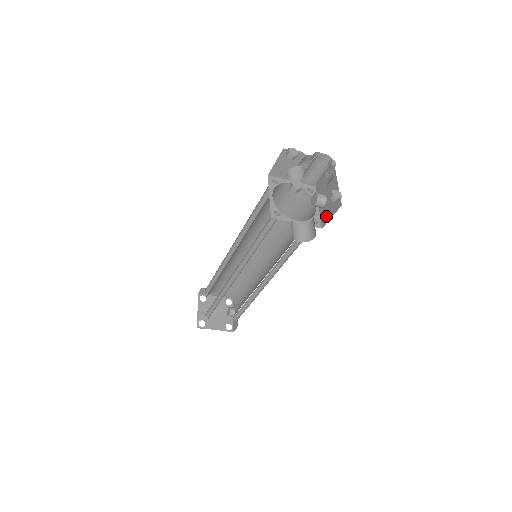
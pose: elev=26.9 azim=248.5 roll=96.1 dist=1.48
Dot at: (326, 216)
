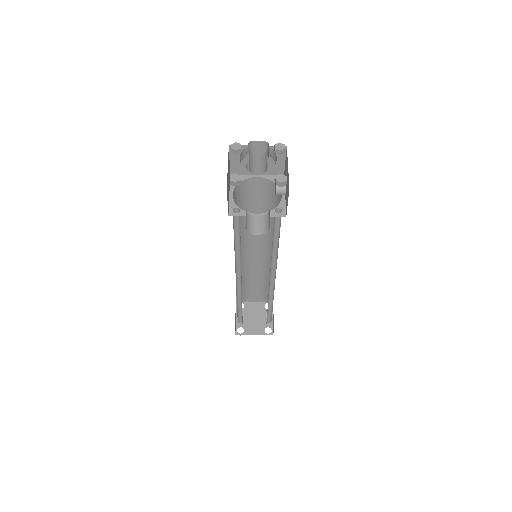
Dot at: (286, 203)
